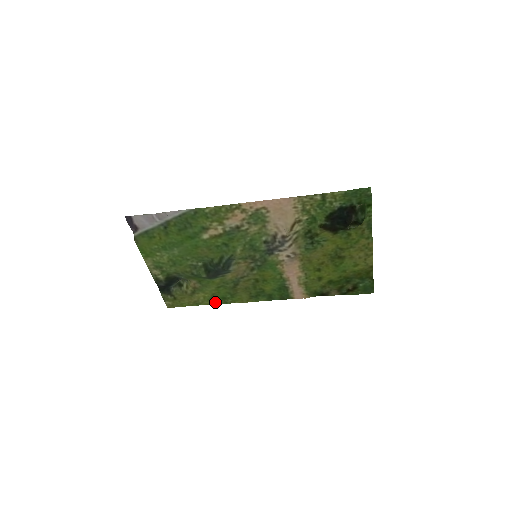
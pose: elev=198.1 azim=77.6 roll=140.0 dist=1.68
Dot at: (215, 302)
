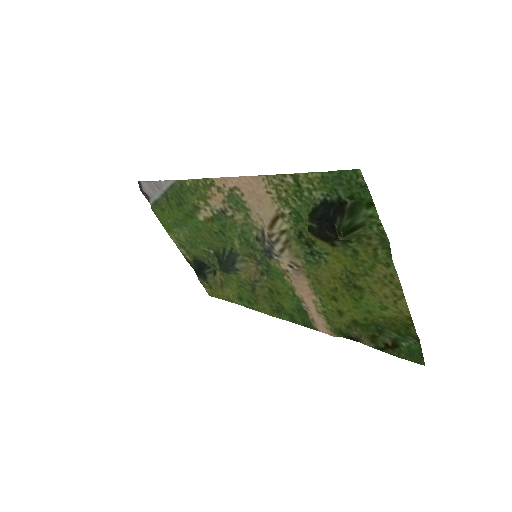
Dot at: (244, 304)
